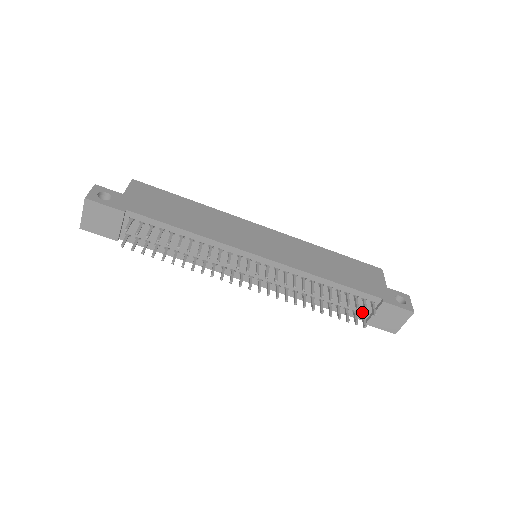
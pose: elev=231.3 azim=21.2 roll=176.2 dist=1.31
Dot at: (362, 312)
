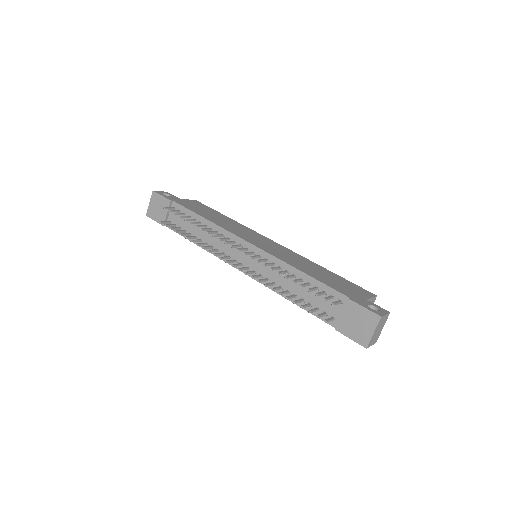
Dot at: (333, 315)
